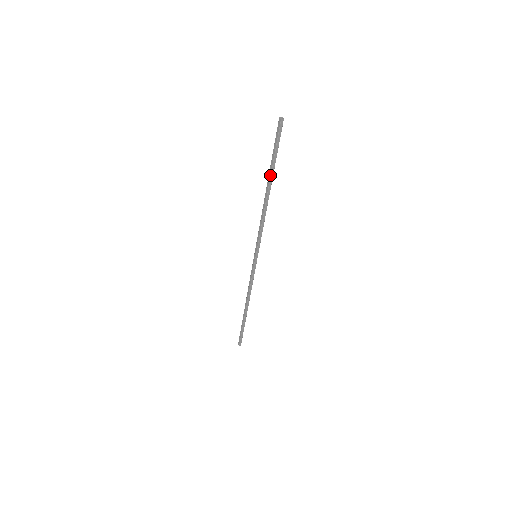
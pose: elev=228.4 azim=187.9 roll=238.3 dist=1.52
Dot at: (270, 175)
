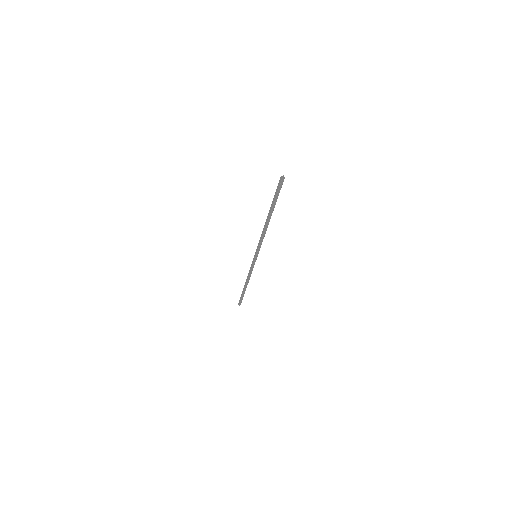
Dot at: (271, 211)
